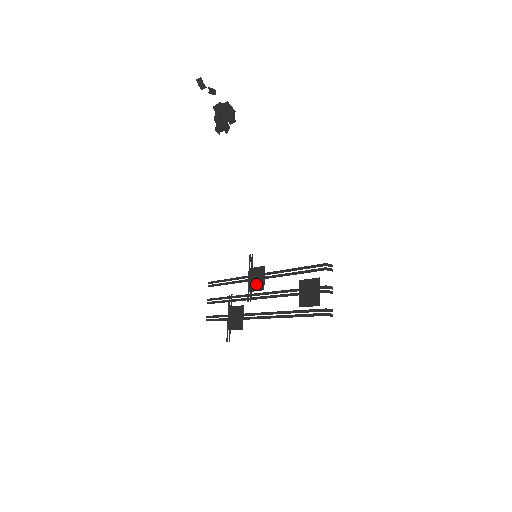
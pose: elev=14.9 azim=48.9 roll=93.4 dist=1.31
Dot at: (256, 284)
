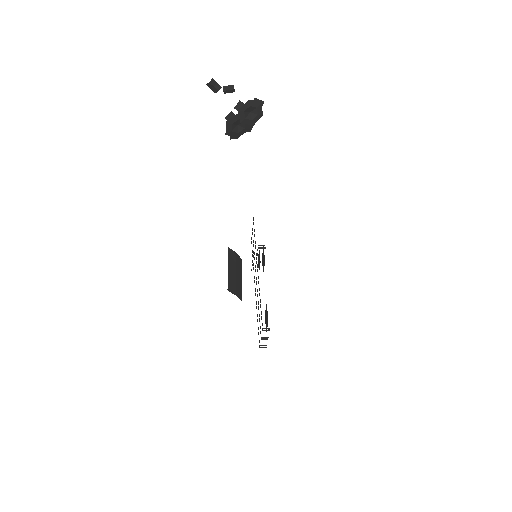
Dot at: (263, 263)
